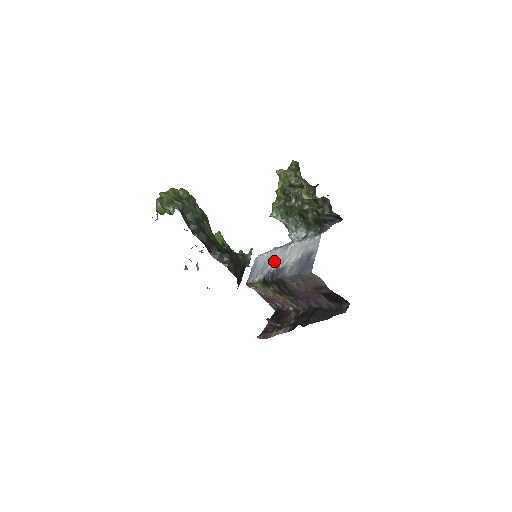
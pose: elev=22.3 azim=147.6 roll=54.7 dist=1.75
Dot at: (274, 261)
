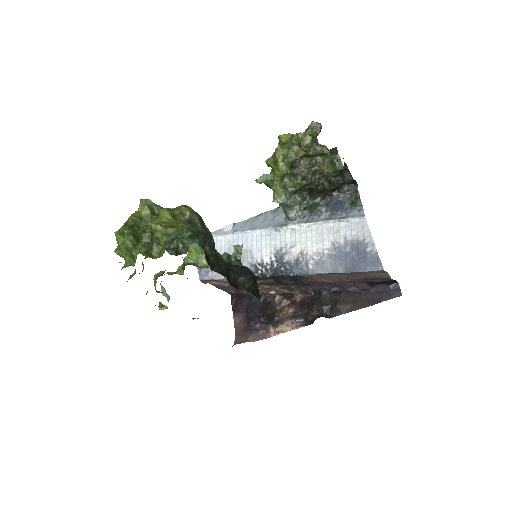
Dot at: (259, 249)
